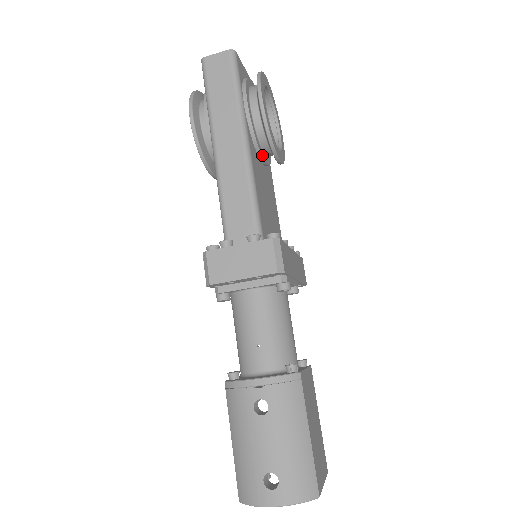
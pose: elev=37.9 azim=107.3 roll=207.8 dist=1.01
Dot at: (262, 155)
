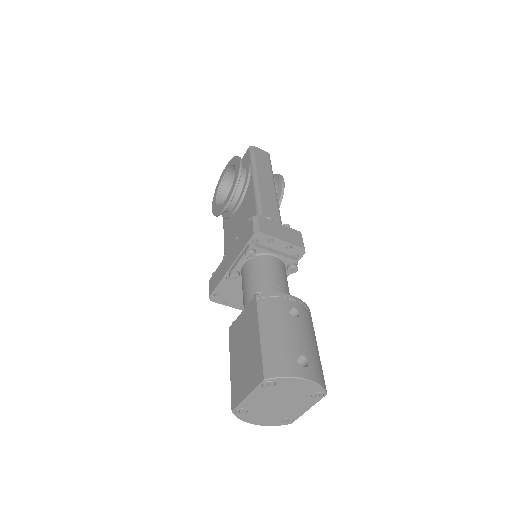
Dot at: occluded
